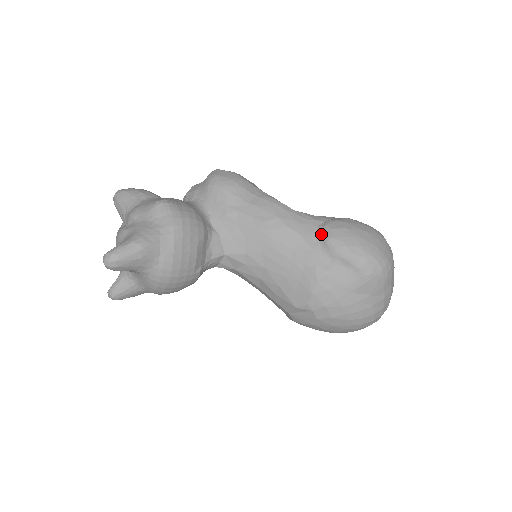
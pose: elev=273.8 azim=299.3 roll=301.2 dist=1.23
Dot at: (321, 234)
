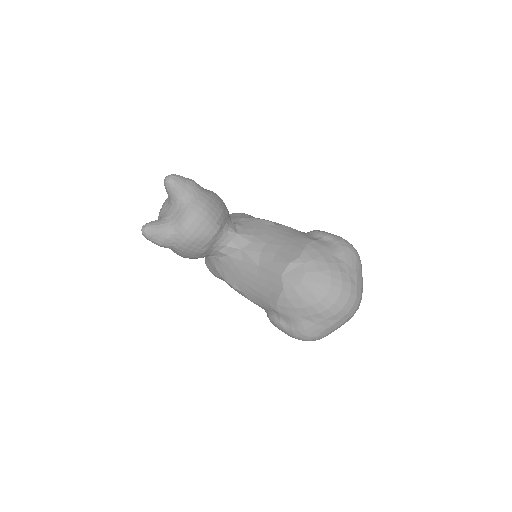
Dot at: (309, 232)
